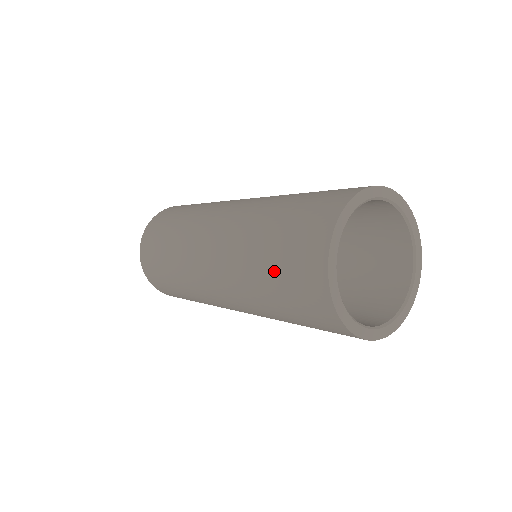
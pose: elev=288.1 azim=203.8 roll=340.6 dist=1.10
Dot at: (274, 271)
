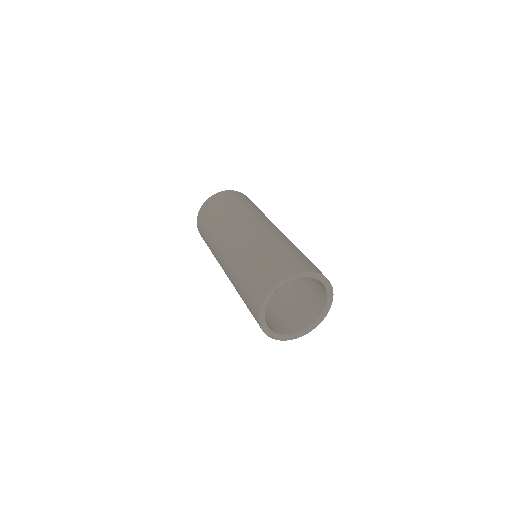
Dot at: occluded
